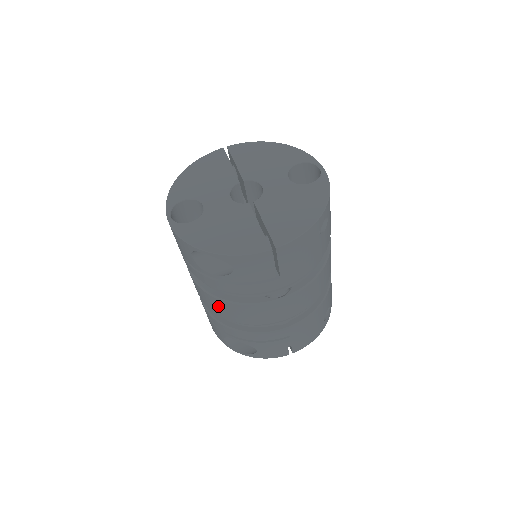
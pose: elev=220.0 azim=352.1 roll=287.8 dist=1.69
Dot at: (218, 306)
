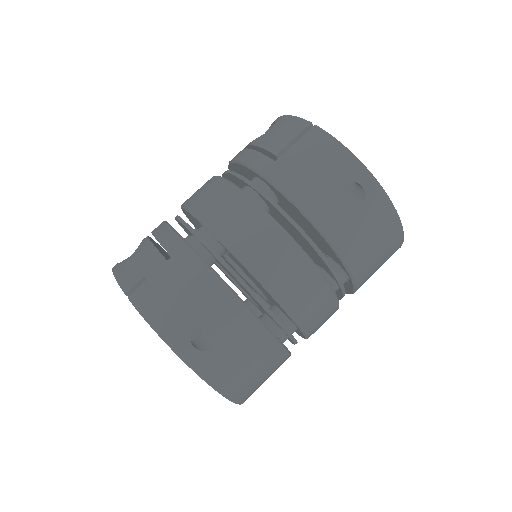
Dot at: occluded
